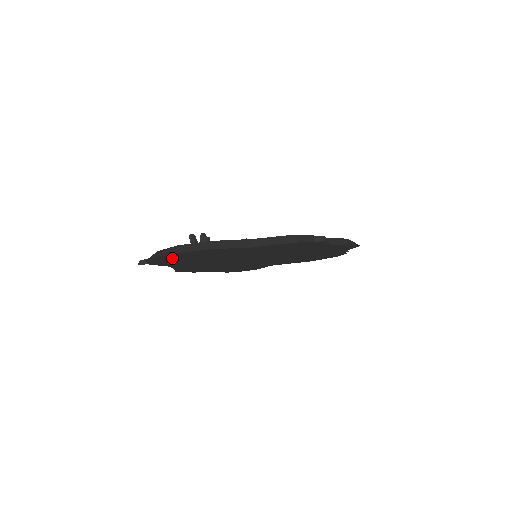
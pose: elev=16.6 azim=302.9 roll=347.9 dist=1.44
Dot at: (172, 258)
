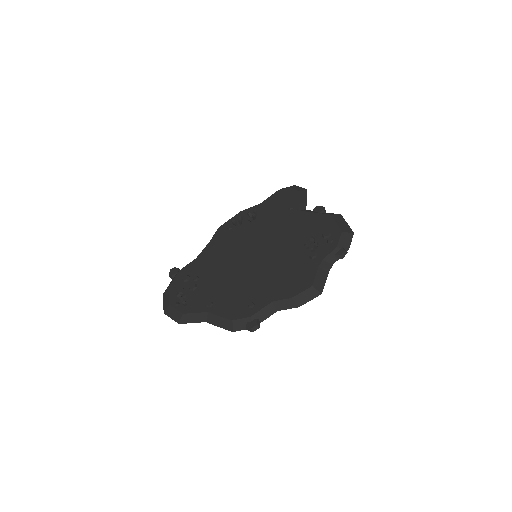
Dot at: occluded
